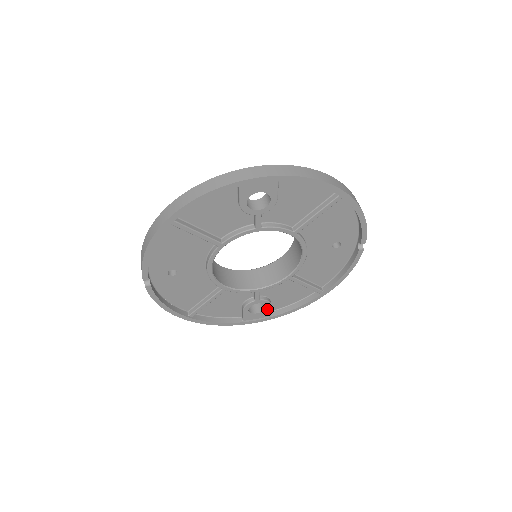
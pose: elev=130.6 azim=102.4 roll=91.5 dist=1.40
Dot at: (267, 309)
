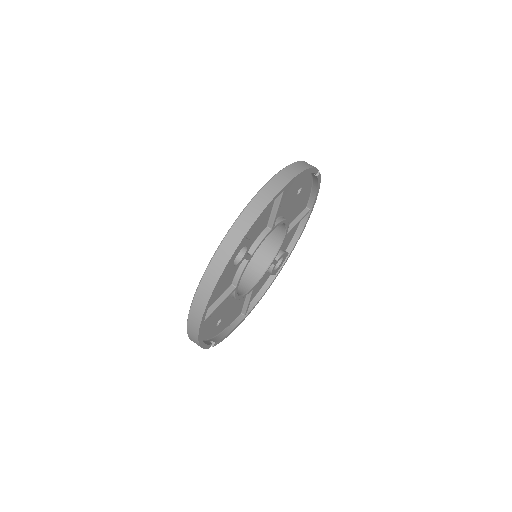
Dot at: (284, 256)
